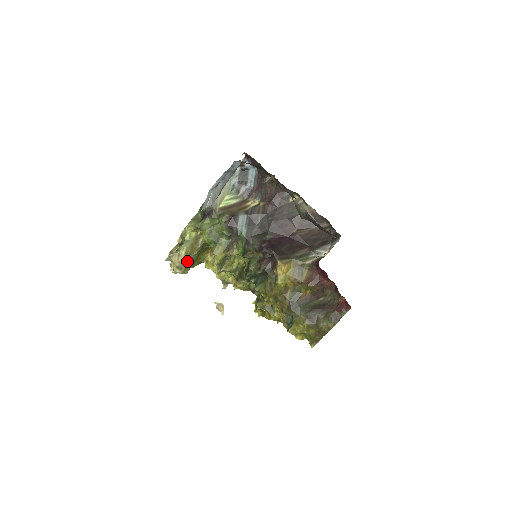
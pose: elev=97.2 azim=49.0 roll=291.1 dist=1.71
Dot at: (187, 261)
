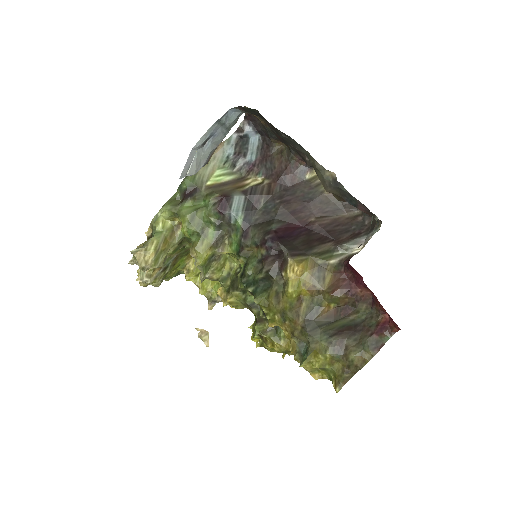
Dot at: (157, 261)
